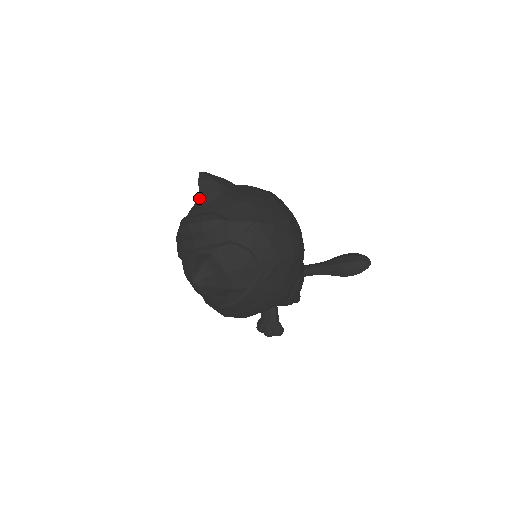
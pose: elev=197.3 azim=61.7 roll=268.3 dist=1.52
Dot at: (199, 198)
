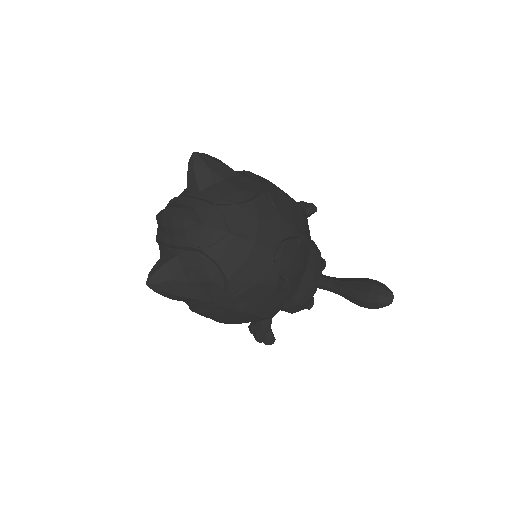
Dot at: occluded
